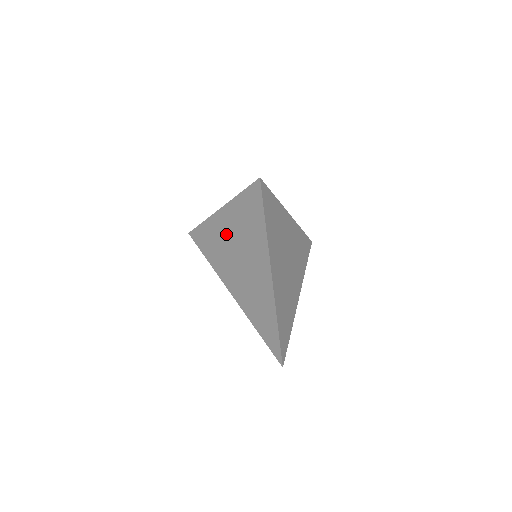
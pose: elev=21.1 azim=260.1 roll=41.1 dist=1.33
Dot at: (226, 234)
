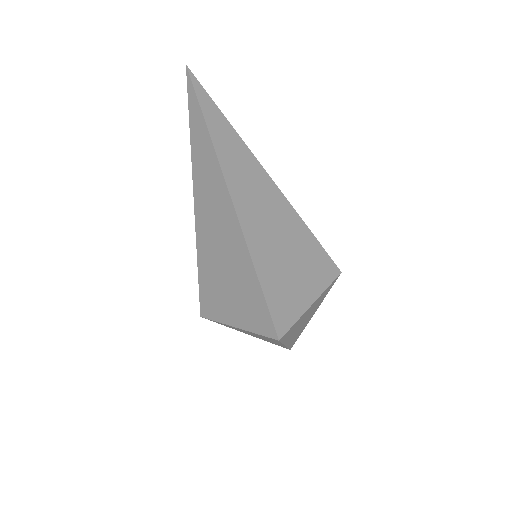
Dot at: occluded
